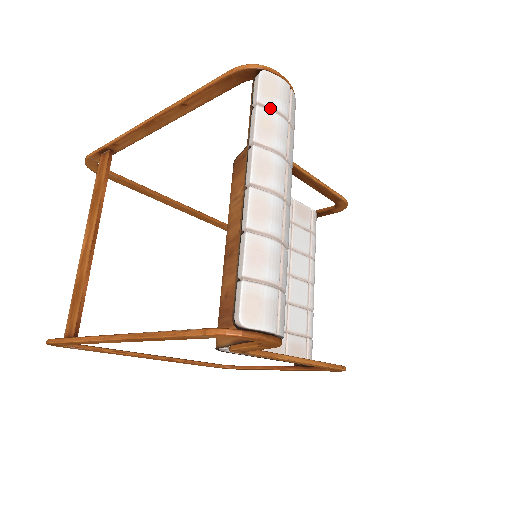
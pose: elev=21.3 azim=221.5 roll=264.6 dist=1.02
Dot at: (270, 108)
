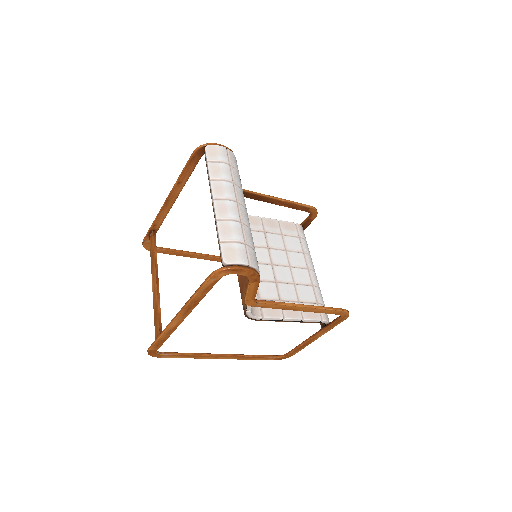
Dot at: (216, 161)
